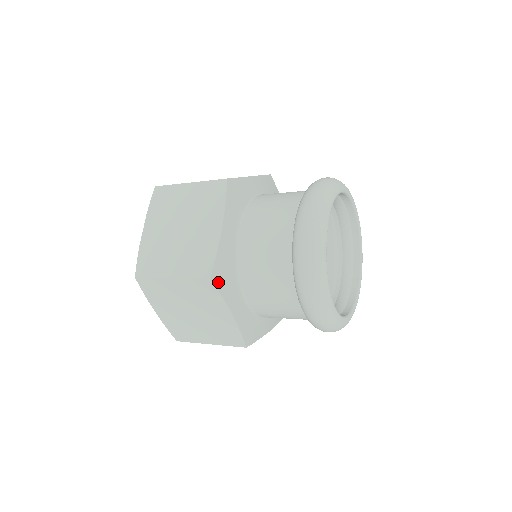
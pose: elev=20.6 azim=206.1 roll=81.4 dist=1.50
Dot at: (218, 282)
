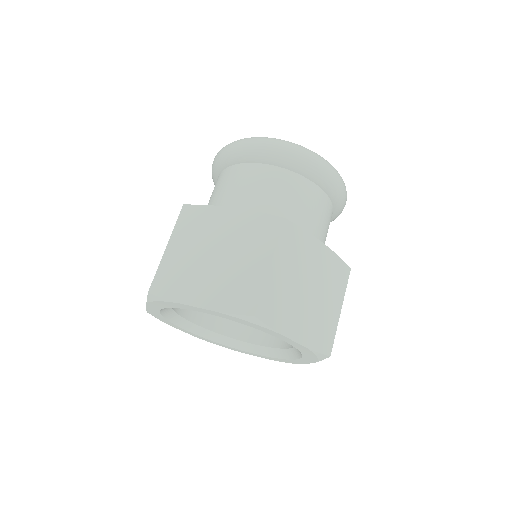
Dot at: occluded
